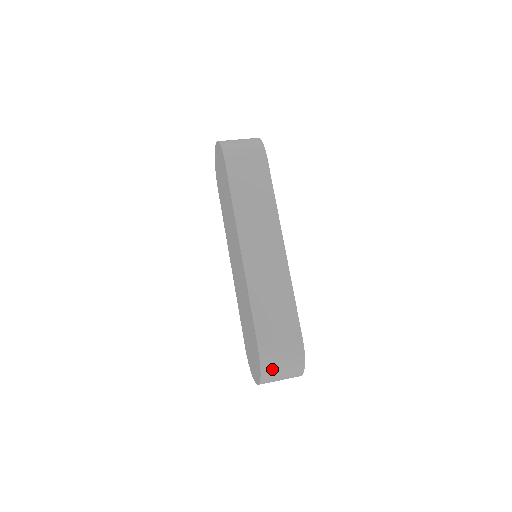
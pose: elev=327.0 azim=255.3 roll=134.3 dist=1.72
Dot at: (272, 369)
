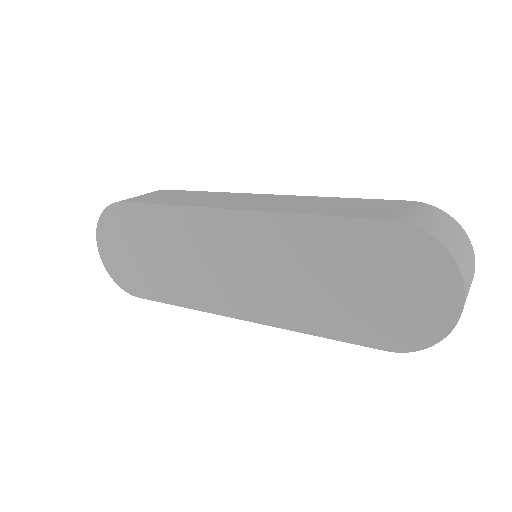
Dot at: (441, 233)
